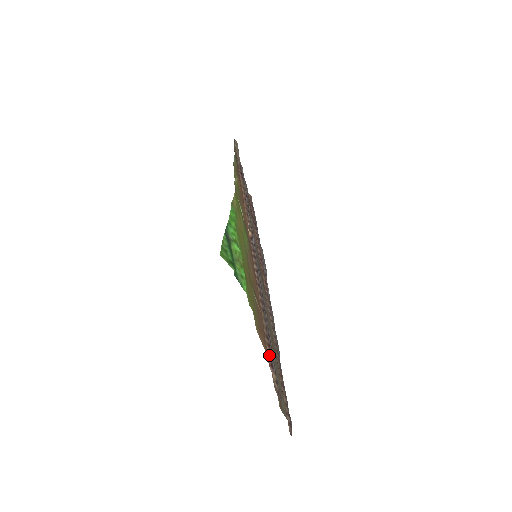
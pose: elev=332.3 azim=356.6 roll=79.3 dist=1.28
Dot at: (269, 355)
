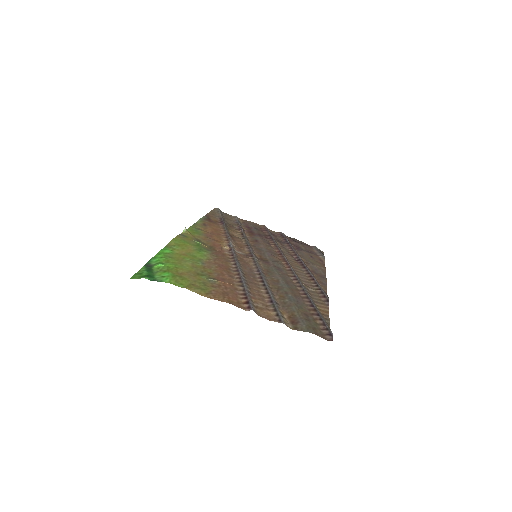
Dot at: (245, 303)
